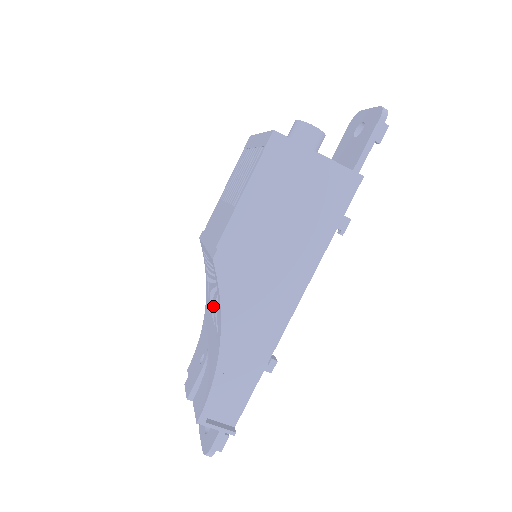
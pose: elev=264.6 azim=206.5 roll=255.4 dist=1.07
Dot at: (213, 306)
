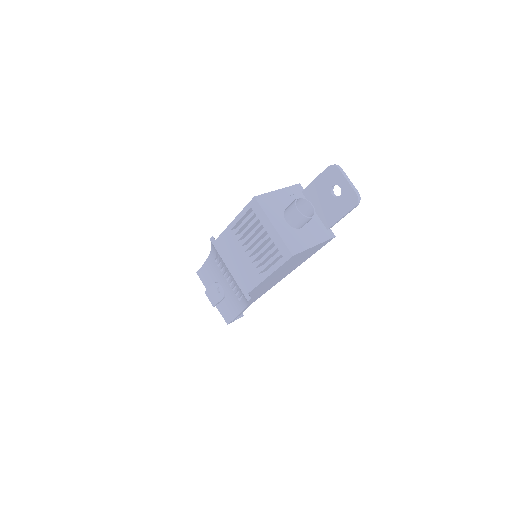
Dot at: (230, 281)
